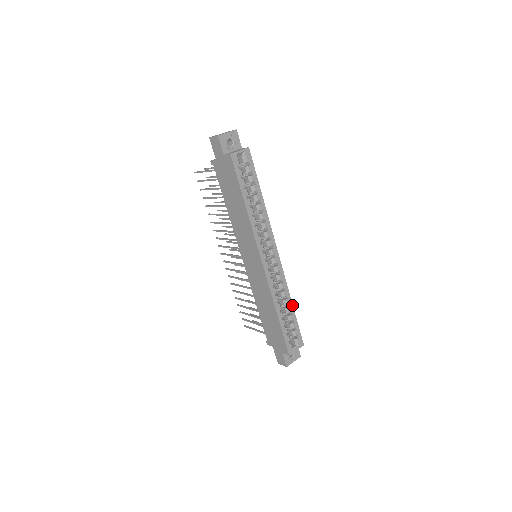
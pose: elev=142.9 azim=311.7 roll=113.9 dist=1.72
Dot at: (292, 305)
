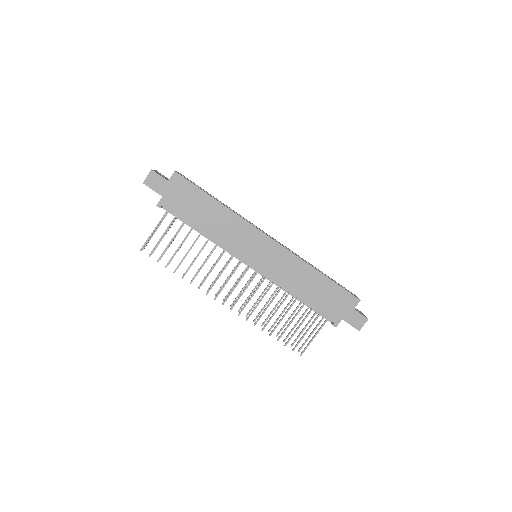
Dot at: (316, 268)
